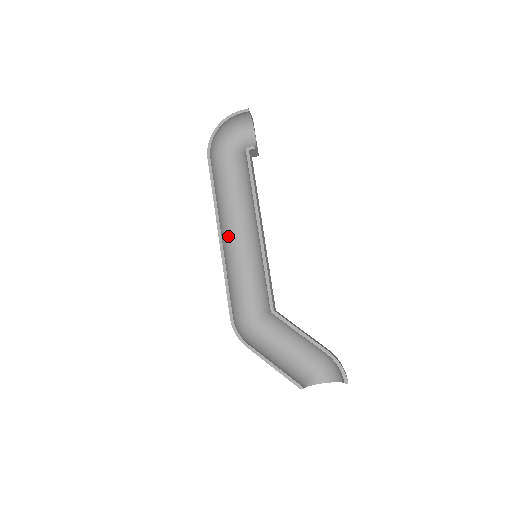
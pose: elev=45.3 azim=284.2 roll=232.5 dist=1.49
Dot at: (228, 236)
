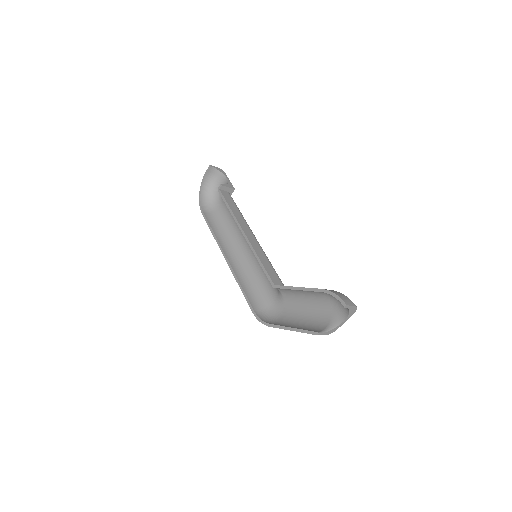
Dot at: (235, 256)
